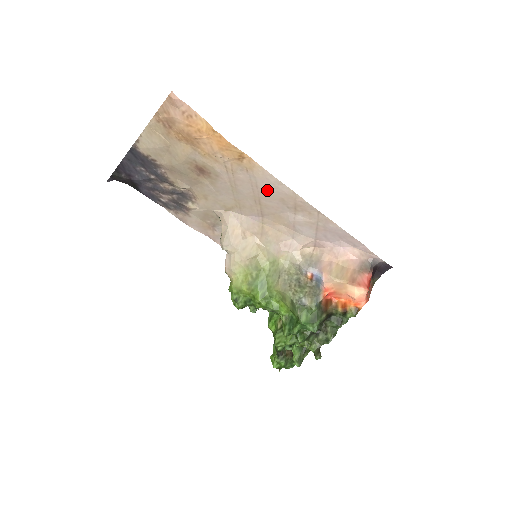
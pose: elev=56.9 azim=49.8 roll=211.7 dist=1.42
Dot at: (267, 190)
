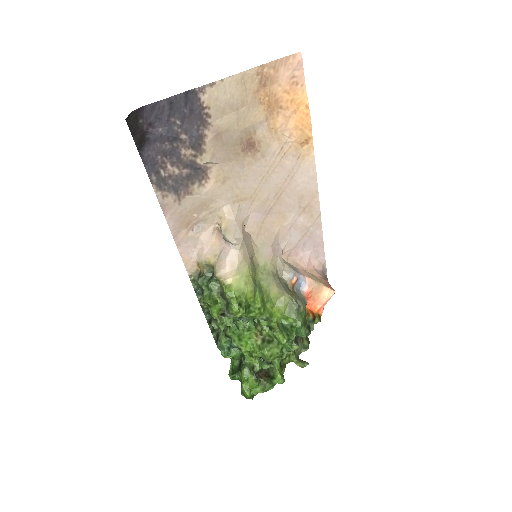
Dot at: (298, 183)
